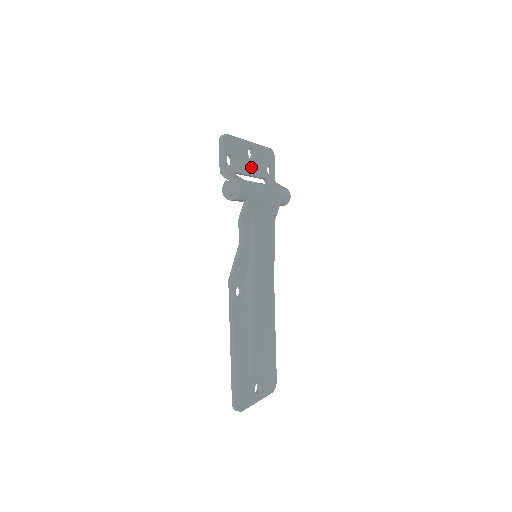
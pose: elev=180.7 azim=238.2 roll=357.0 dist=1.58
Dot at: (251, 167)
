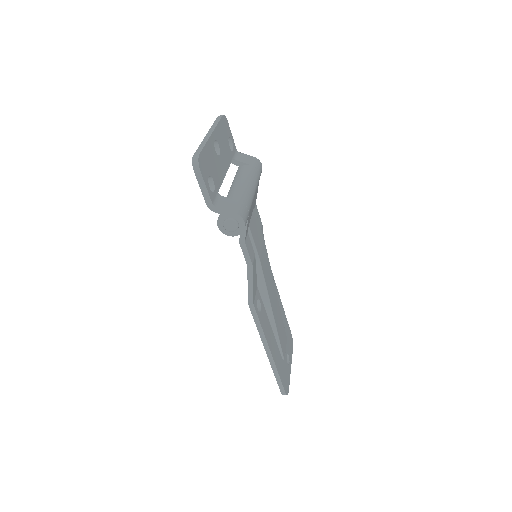
Dot at: (222, 164)
